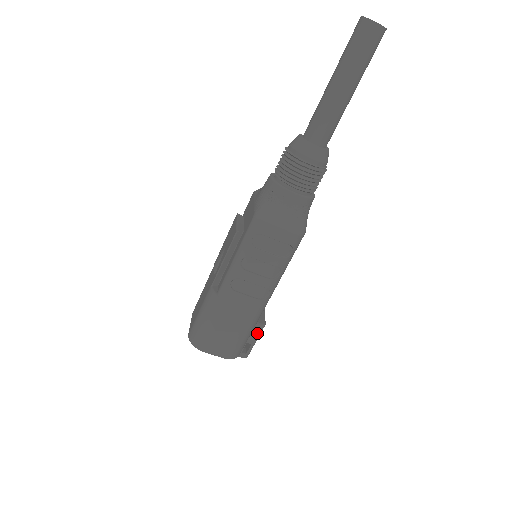
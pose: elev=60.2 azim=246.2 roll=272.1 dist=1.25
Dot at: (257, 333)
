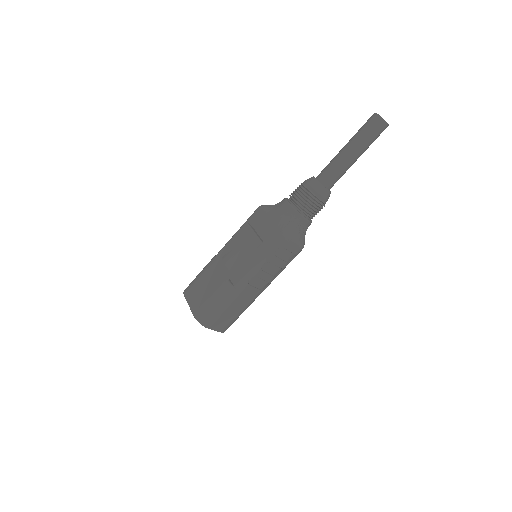
Dot at: occluded
